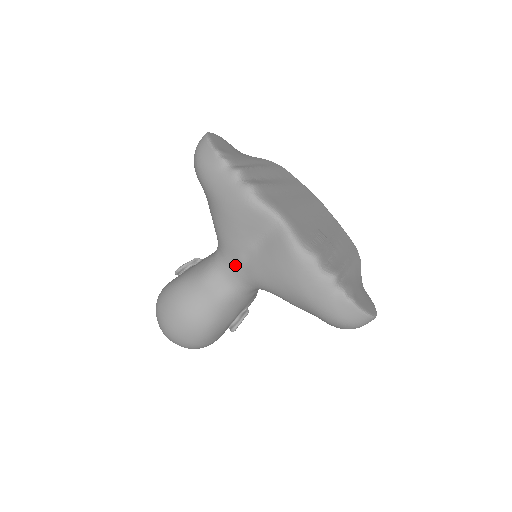
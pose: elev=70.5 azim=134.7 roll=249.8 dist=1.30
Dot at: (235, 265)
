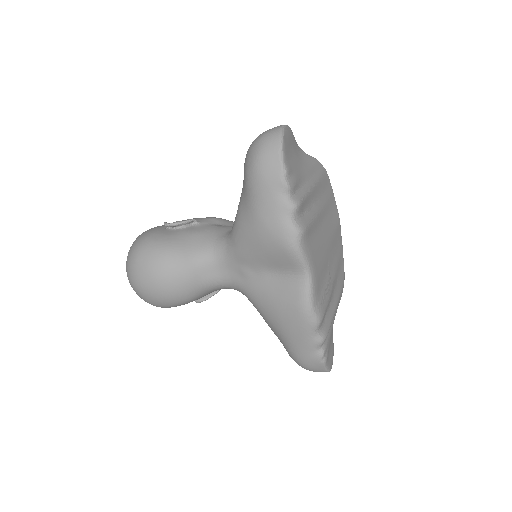
Dot at: (236, 269)
